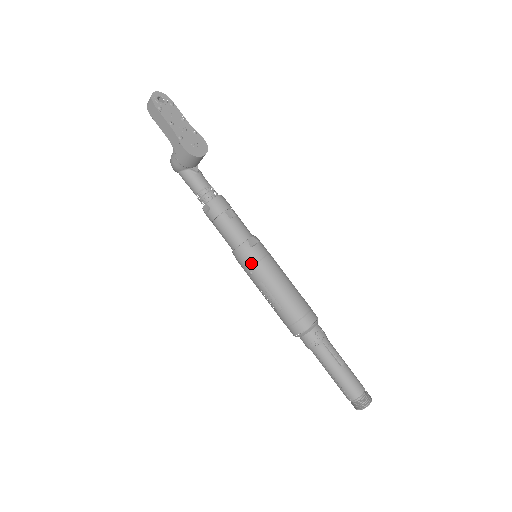
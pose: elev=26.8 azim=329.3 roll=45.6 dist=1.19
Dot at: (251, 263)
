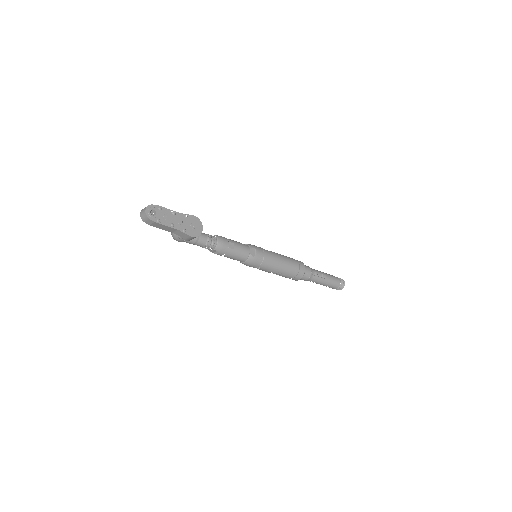
Dot at: (258, 265)
